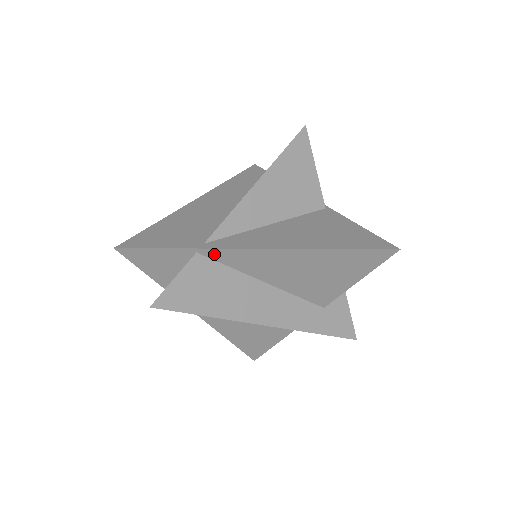
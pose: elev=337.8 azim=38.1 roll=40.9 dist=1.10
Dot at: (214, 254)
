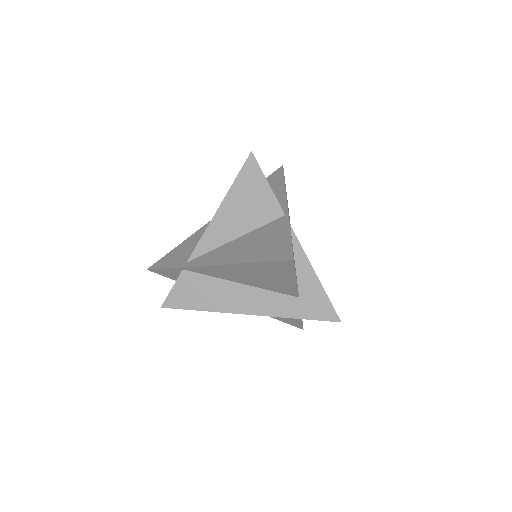
Dot at: (192, 269)
